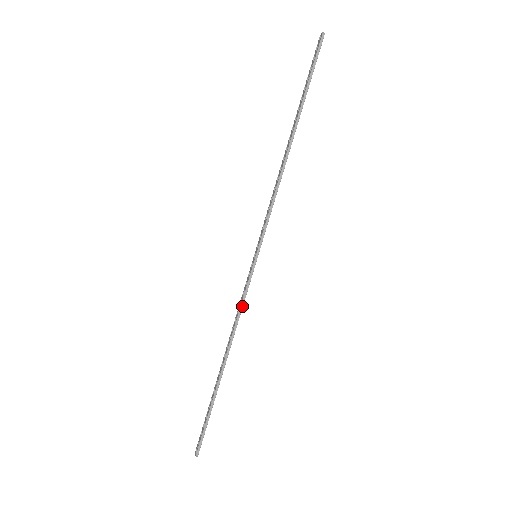
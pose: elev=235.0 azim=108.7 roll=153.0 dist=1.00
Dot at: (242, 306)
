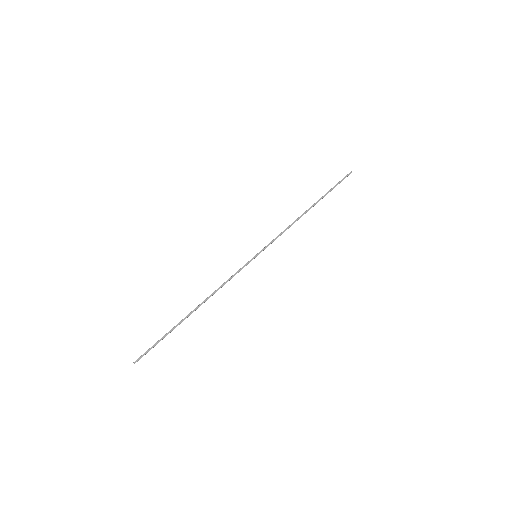
Dot at: (231, 278)
